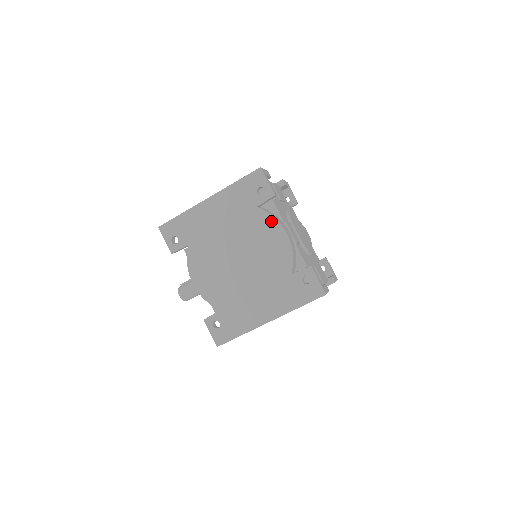
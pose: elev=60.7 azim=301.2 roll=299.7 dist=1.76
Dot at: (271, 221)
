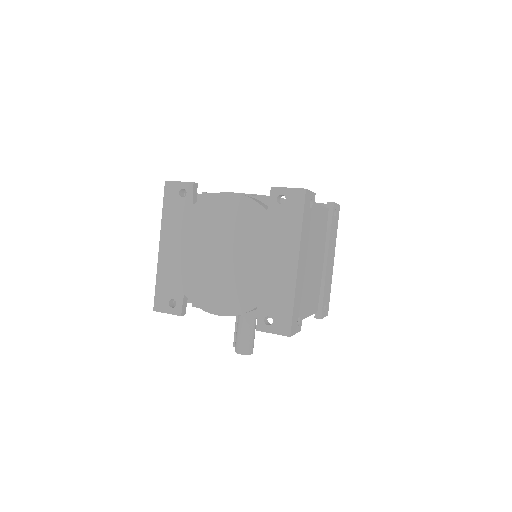
Dot at: (211, 200)
